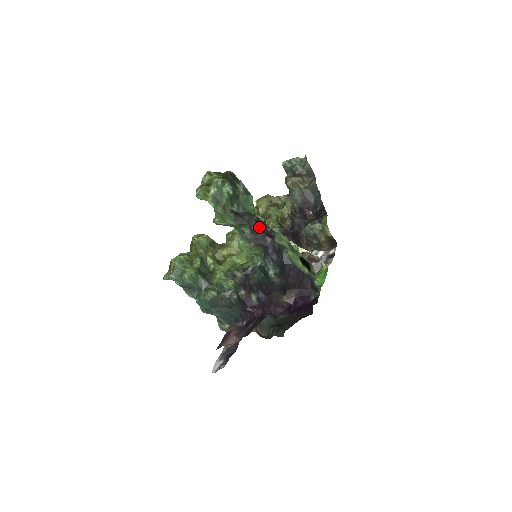
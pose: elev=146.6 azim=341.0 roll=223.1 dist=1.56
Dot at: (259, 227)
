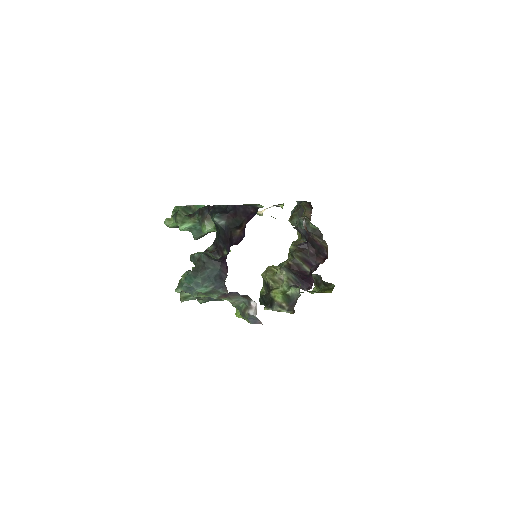
Dot at: (204, 208)
